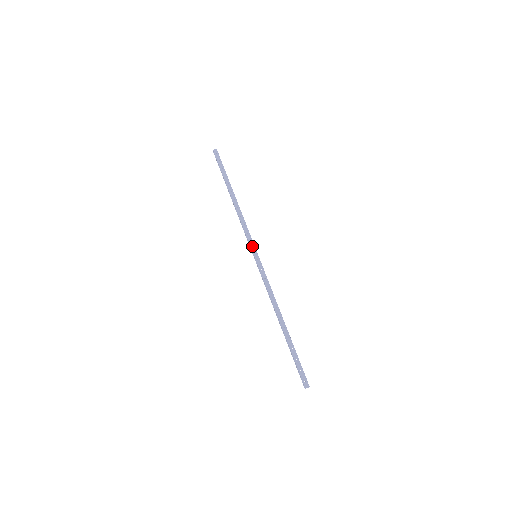
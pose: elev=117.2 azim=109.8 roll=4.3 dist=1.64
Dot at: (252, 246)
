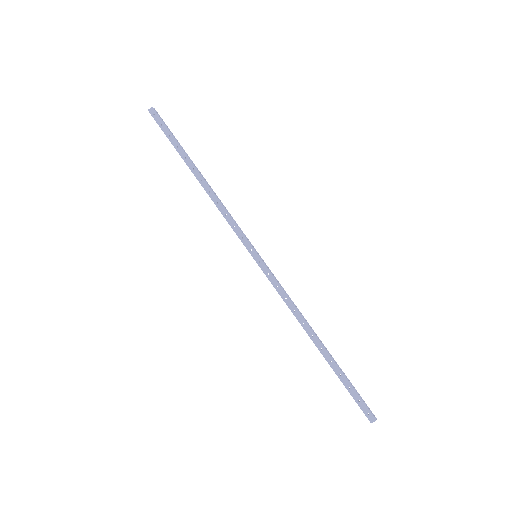
Dot at: (246, 244)
